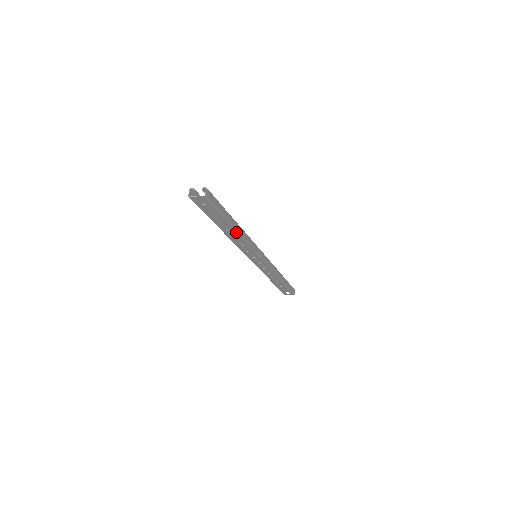
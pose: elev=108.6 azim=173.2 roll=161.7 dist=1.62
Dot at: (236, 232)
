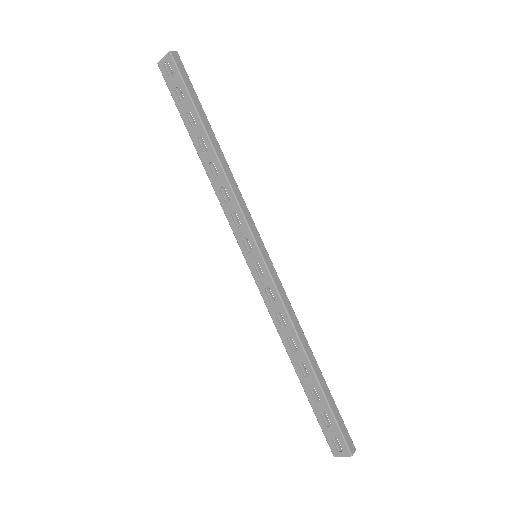
Dot at: (213, 152)
